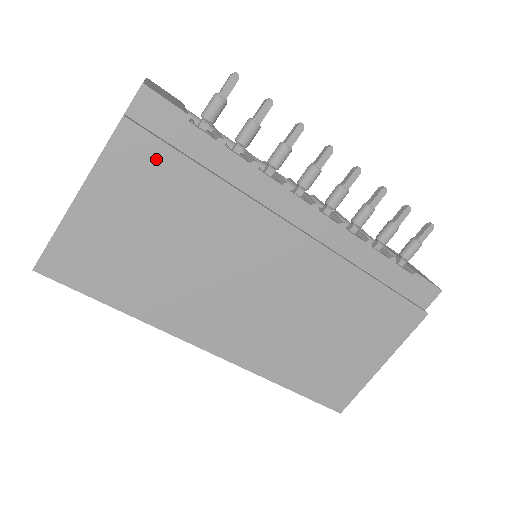
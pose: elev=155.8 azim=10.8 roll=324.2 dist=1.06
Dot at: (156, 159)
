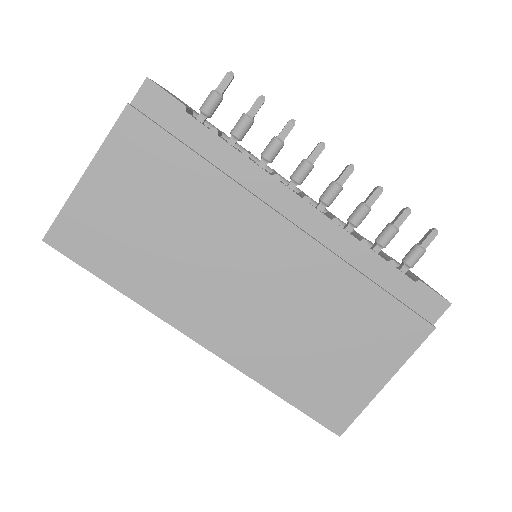
Dot at: (154, 143)
